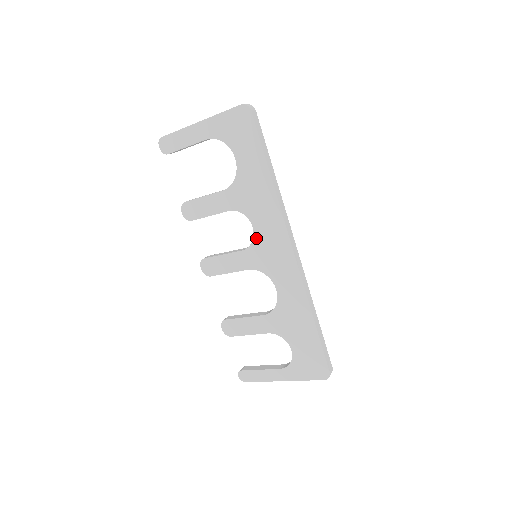
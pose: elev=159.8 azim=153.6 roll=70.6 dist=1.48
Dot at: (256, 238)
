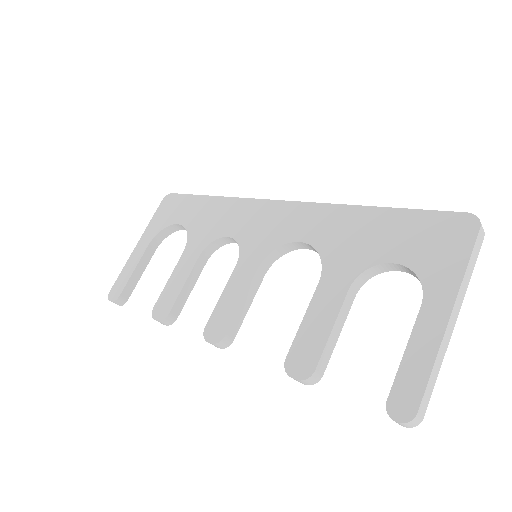
Dot at: (239, 239)
